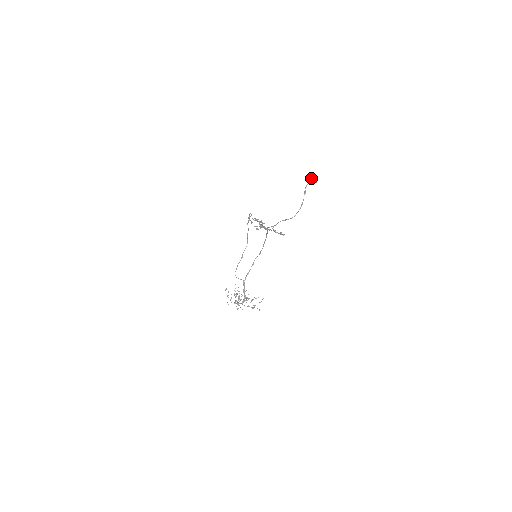
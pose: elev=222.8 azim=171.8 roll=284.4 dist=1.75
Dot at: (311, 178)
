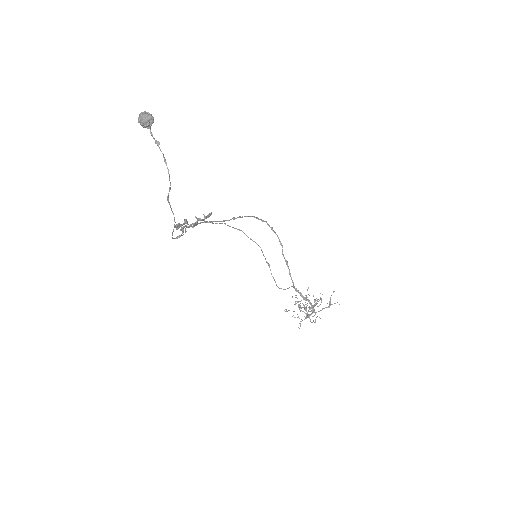
Dot at: (139, 119)
